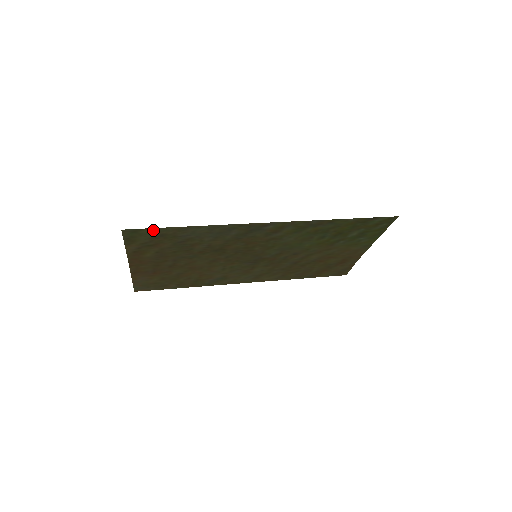
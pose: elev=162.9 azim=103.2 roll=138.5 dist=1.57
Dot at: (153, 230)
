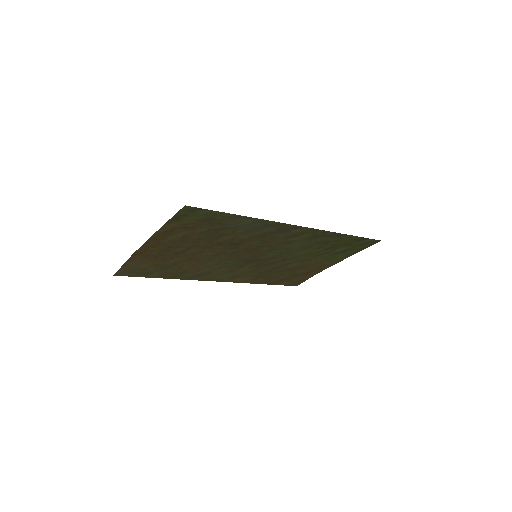
Dot at: (210, 212)
